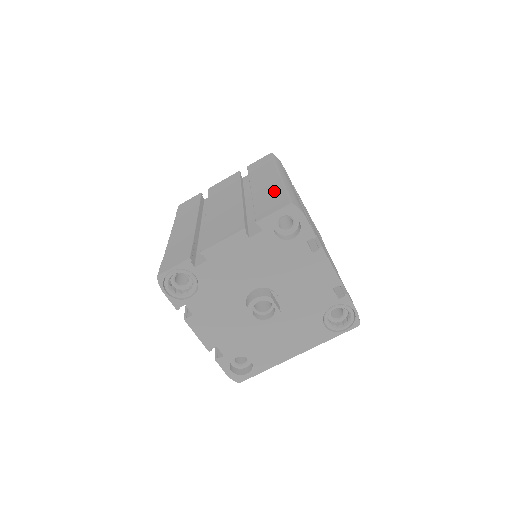
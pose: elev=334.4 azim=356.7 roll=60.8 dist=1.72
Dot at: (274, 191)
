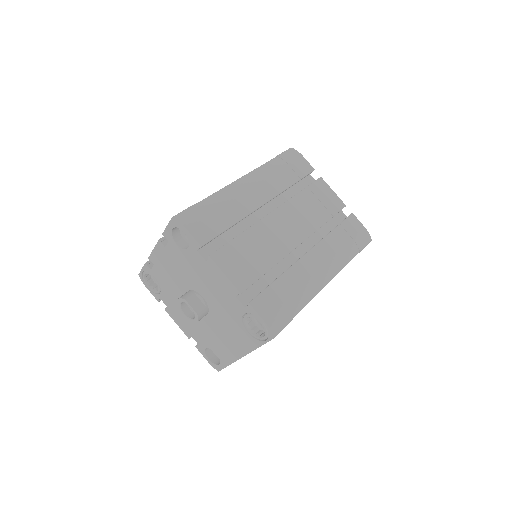
Dot at: occluded
